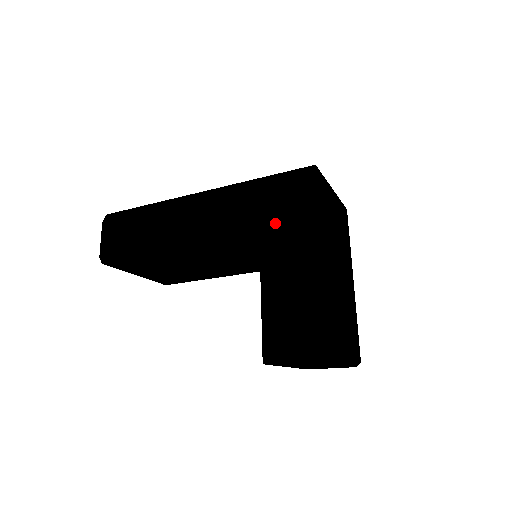
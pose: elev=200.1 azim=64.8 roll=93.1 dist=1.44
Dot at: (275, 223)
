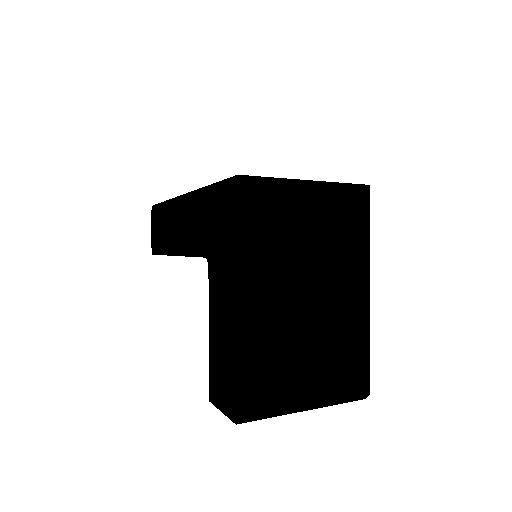
Dot at: (215, 247)
